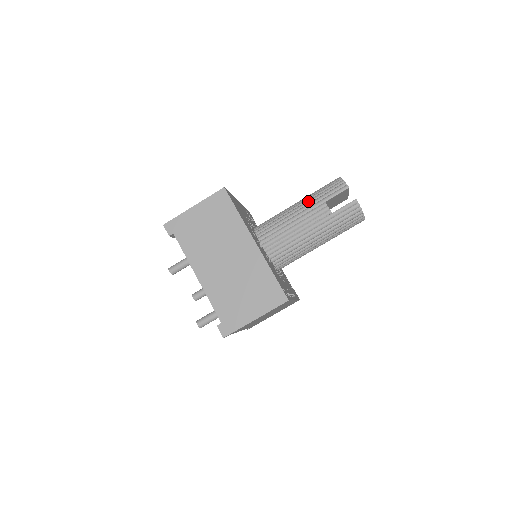
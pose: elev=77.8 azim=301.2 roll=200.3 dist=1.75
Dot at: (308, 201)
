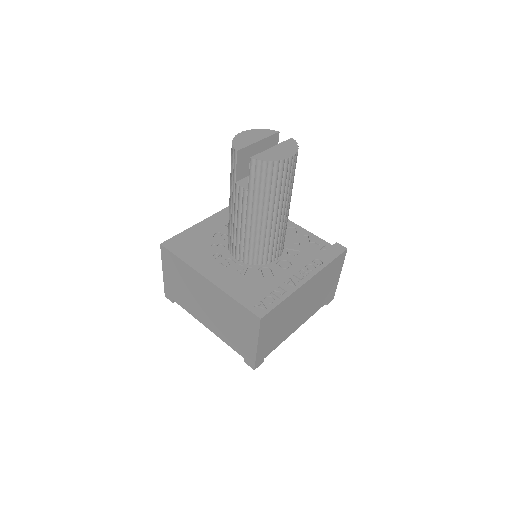
Dot at: occluded
